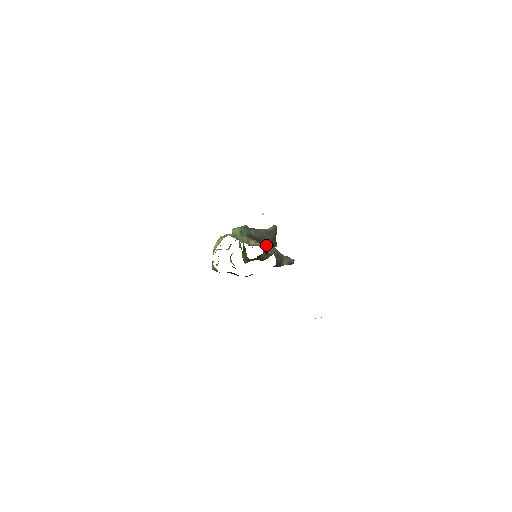
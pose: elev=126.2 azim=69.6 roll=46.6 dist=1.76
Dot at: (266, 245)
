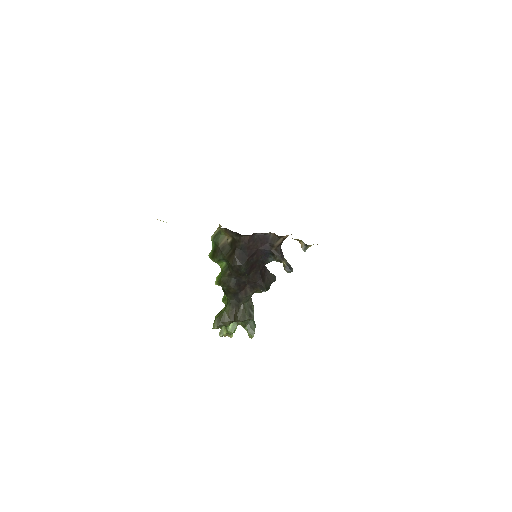
Dot at: (265, 268)
